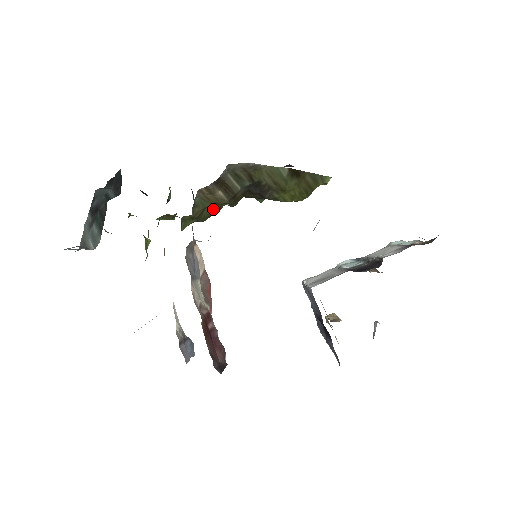
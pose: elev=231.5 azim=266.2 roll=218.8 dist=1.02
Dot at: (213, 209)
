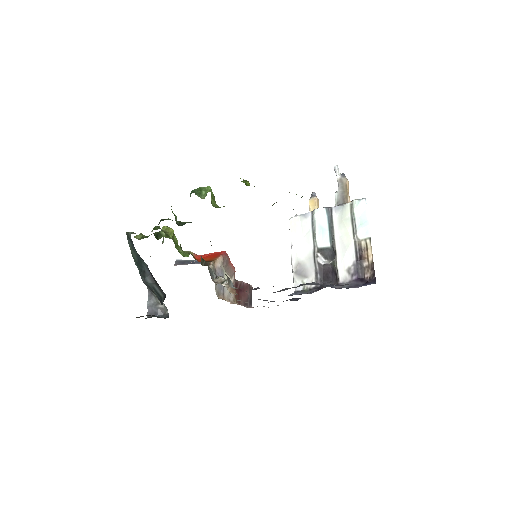
Dot at: occluded
